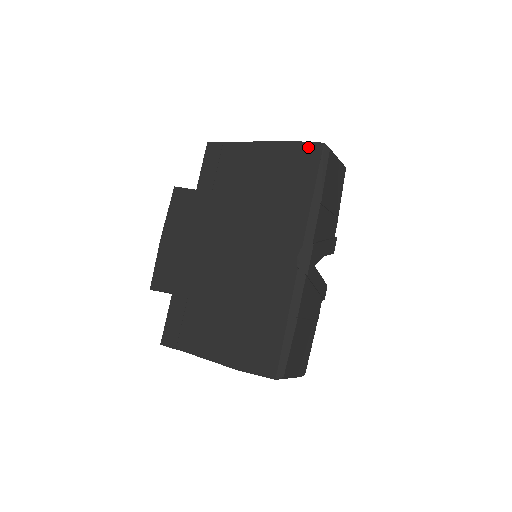
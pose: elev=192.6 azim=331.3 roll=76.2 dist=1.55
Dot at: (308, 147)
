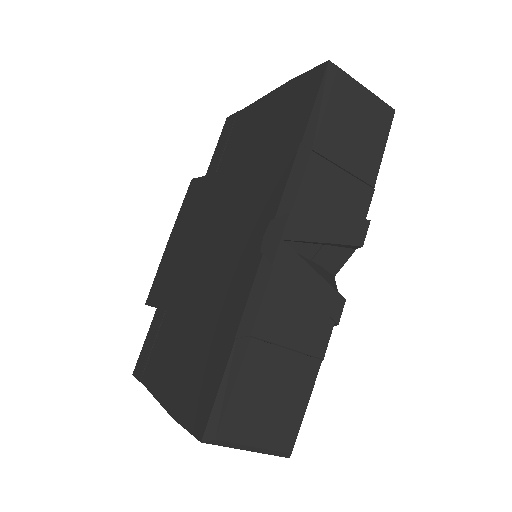
Dot at: (311, 75)
